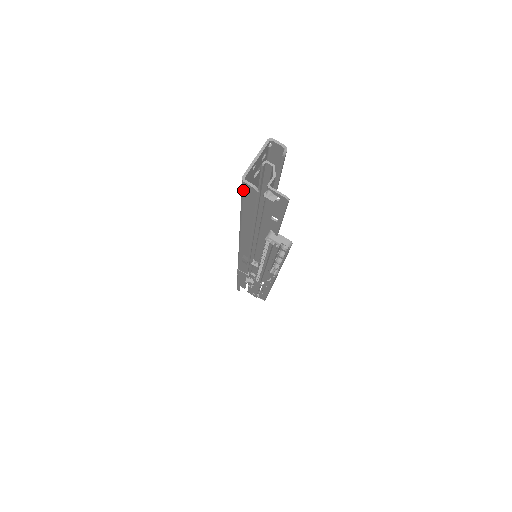
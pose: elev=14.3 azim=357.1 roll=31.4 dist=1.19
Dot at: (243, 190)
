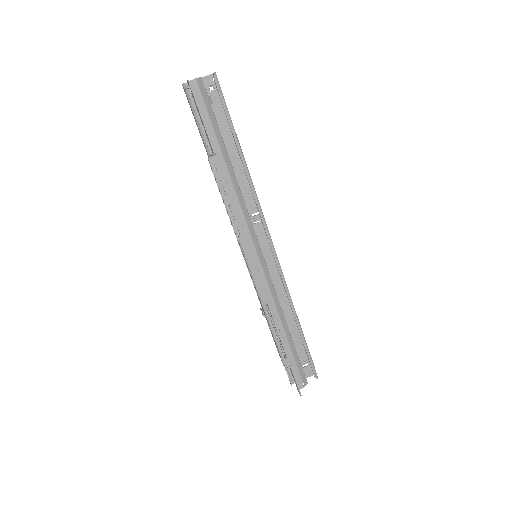
Dot at: (187, 98)
